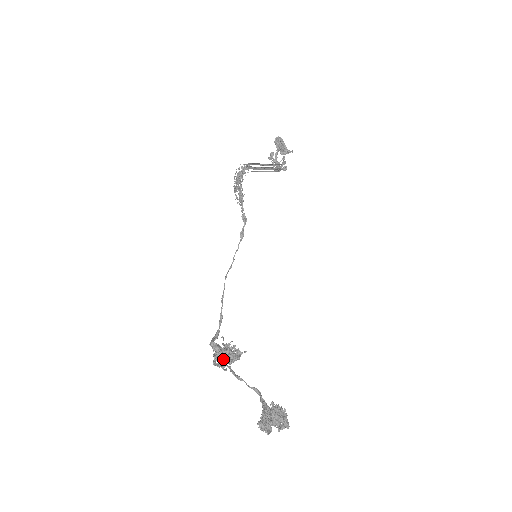
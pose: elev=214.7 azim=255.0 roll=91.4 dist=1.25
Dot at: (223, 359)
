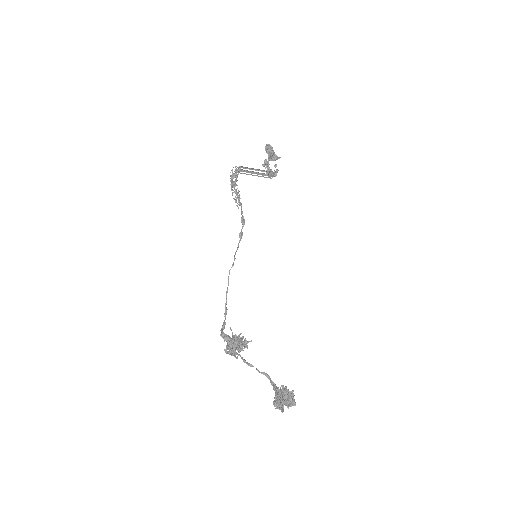
Dot at: occluded
